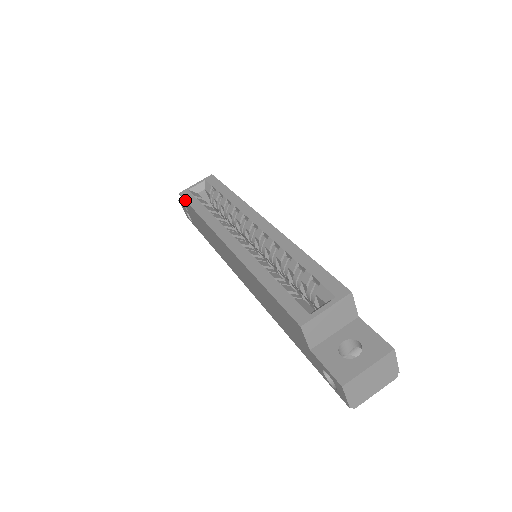
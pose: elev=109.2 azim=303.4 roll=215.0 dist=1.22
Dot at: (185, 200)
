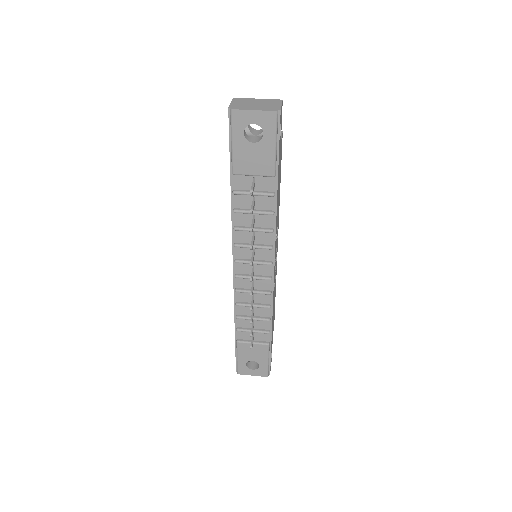
Dot at: occluded
